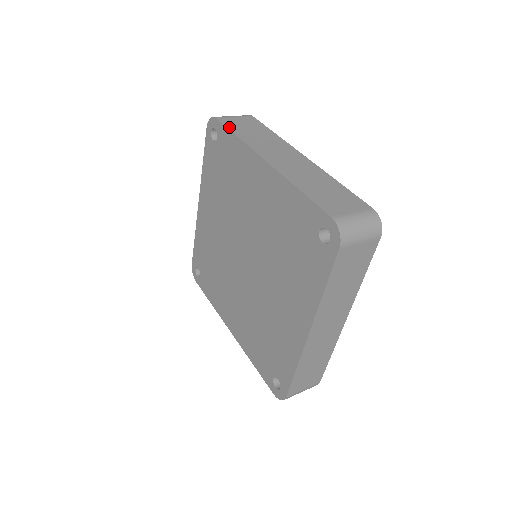
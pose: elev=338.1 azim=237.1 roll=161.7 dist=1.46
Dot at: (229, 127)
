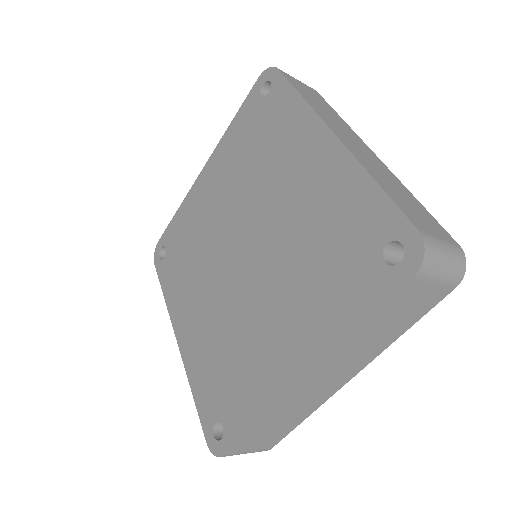
Dot at: (170, 225)
